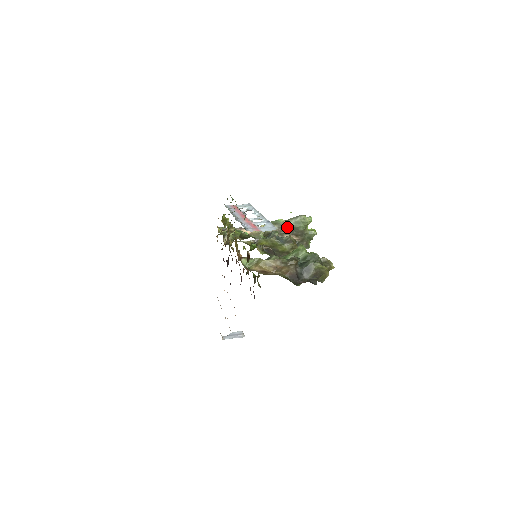
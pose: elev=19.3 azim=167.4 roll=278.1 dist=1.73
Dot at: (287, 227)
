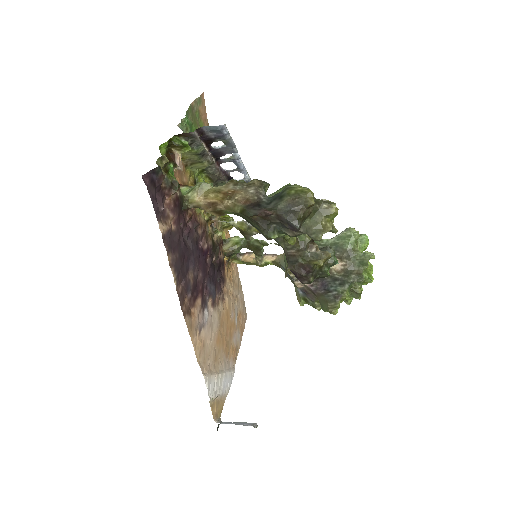
Dot at: occluded
